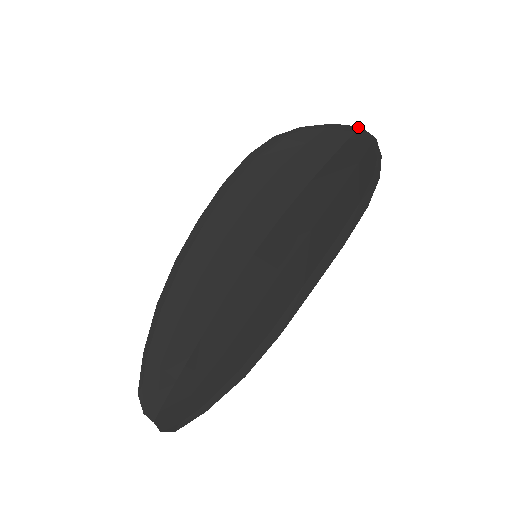
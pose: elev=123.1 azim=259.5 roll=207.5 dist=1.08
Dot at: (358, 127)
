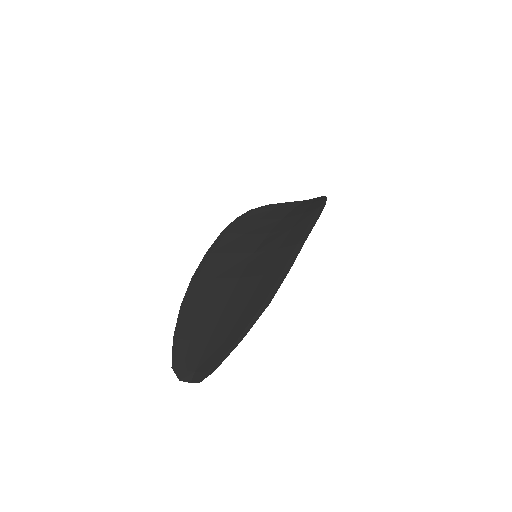
Dot at: (304, 200)
